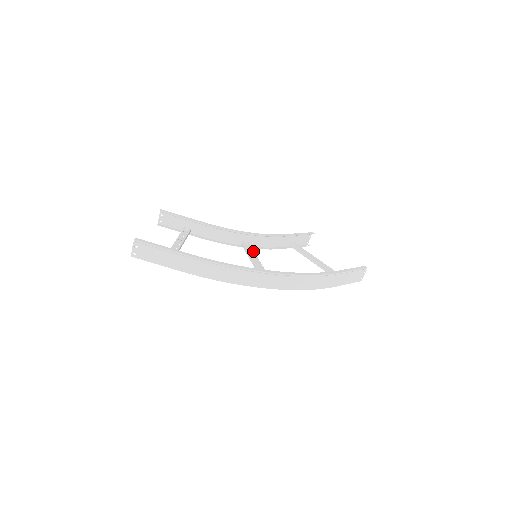
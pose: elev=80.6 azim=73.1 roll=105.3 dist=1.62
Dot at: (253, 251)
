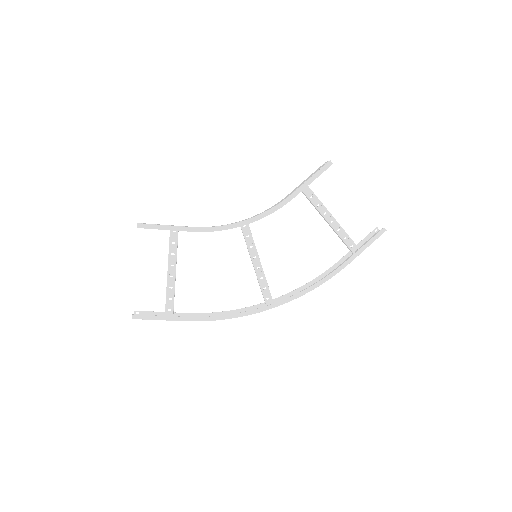
Dot at: (253, 242)
